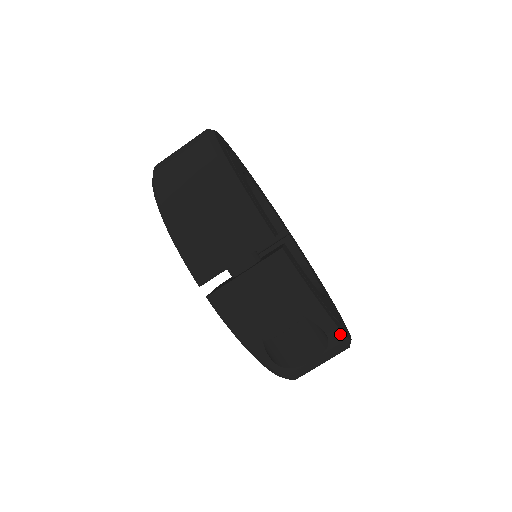
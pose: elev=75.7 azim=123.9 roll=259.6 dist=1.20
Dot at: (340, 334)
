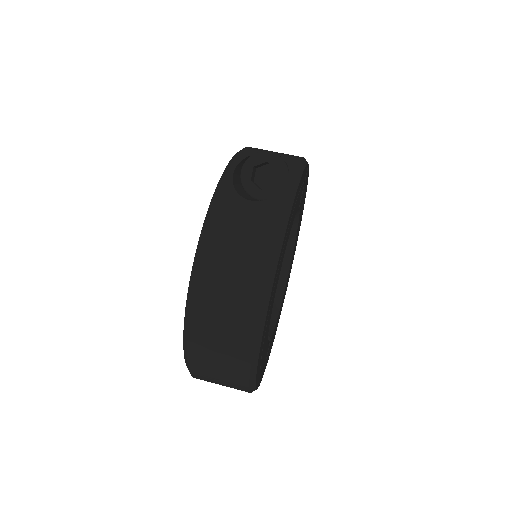
Dot at: (291, 201)
